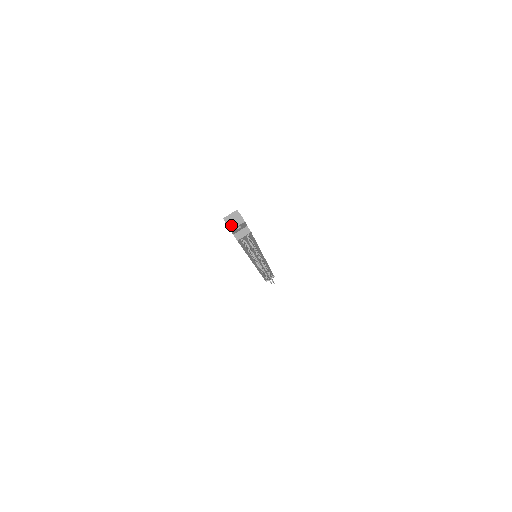
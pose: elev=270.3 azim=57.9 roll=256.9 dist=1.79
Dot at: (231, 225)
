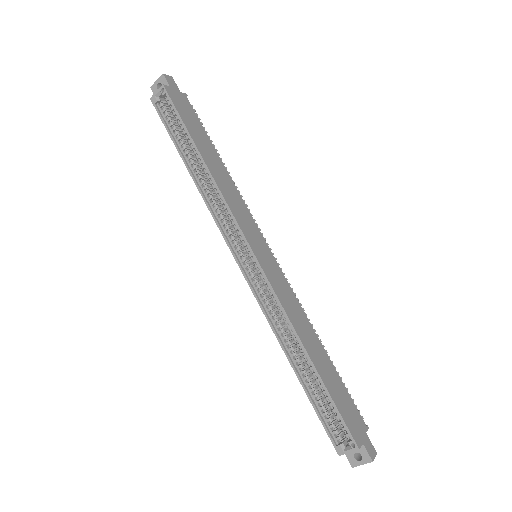
Dot at: occluded
